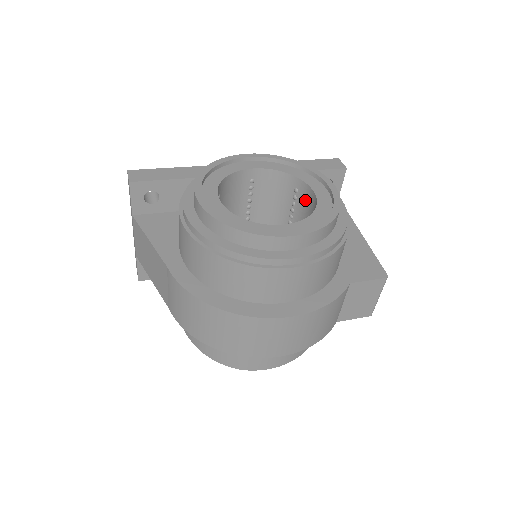
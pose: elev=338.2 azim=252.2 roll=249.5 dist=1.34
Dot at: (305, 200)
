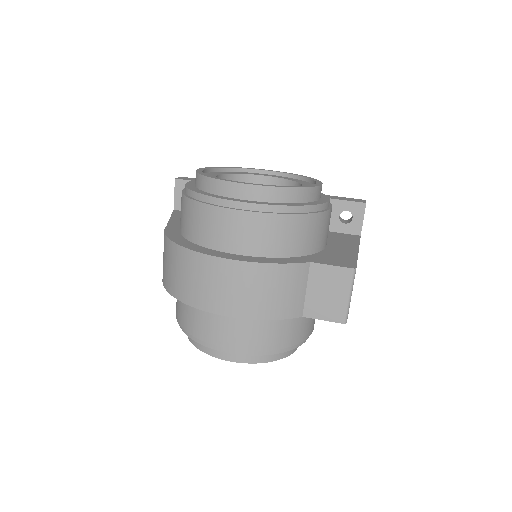
Dot at: occluded
